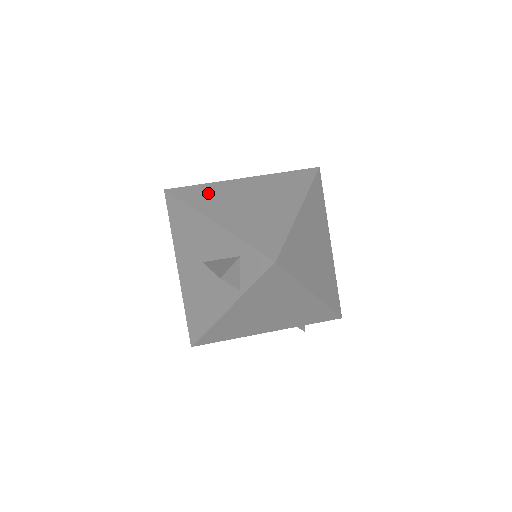
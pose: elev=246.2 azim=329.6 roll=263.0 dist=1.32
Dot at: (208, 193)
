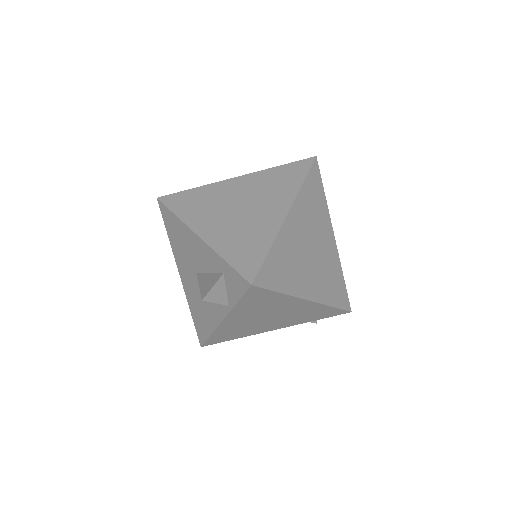
Dot at: (198, 200)
